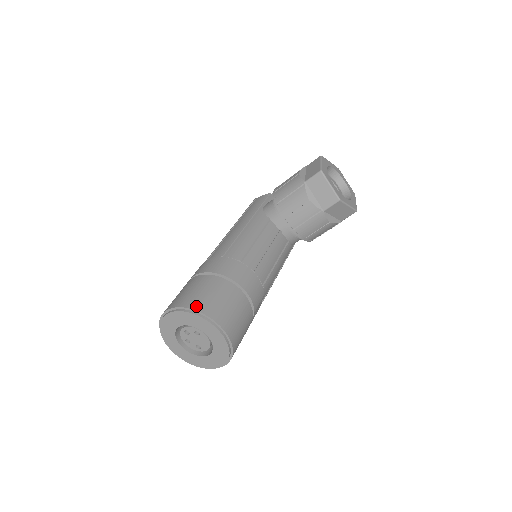
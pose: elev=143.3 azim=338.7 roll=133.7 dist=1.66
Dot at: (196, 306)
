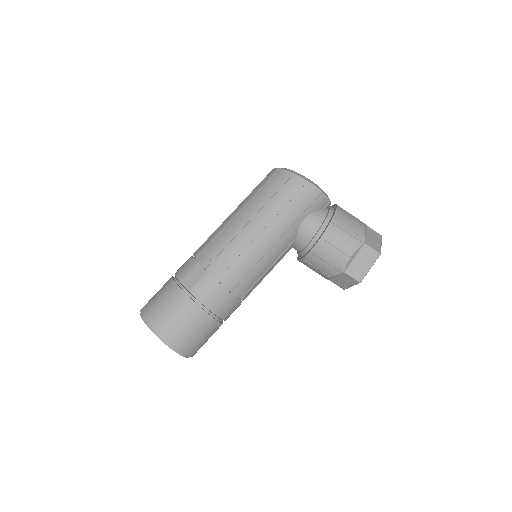
Dot at: (188, 352)
